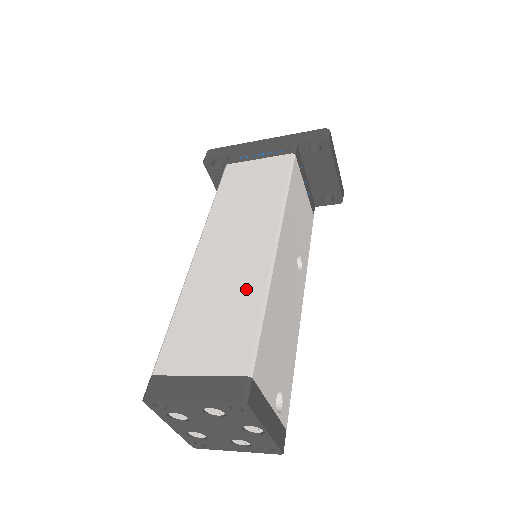
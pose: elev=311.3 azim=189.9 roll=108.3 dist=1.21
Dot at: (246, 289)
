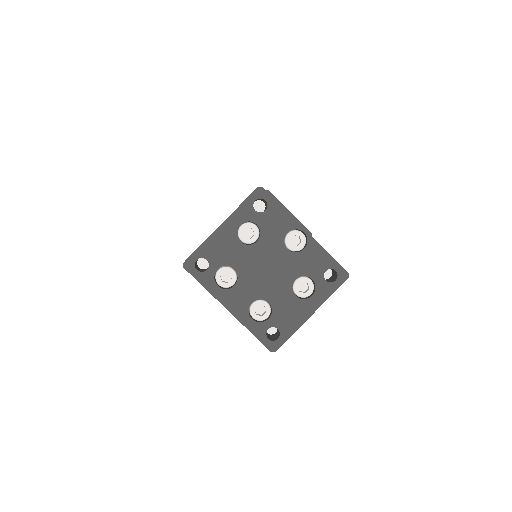
Dot at: occluded
